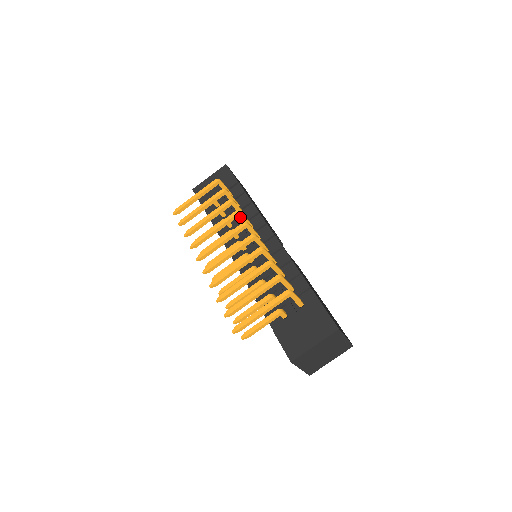
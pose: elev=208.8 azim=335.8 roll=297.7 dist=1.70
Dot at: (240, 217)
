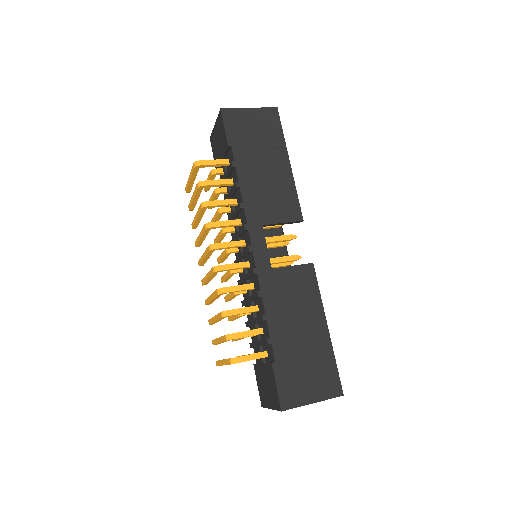
Dot at: (214, 228)
